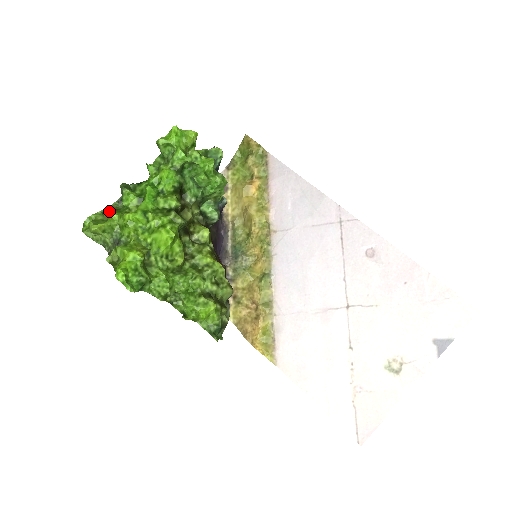
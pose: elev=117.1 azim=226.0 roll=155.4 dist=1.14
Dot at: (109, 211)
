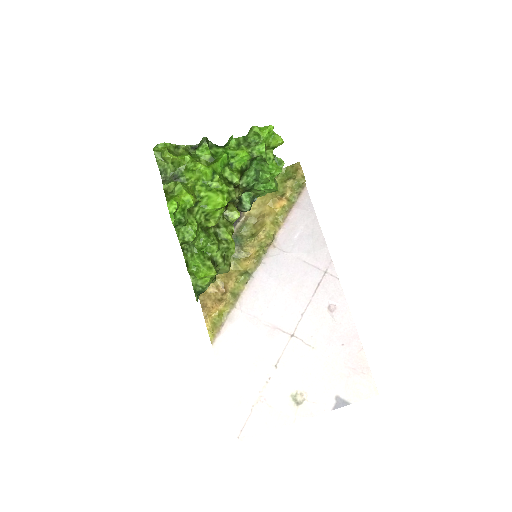
Dot at: (181, 149)
